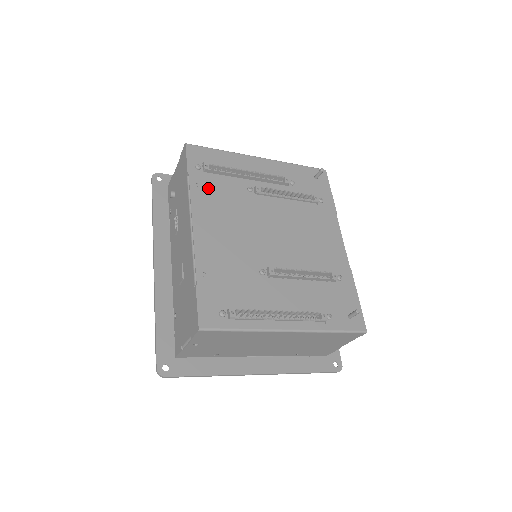
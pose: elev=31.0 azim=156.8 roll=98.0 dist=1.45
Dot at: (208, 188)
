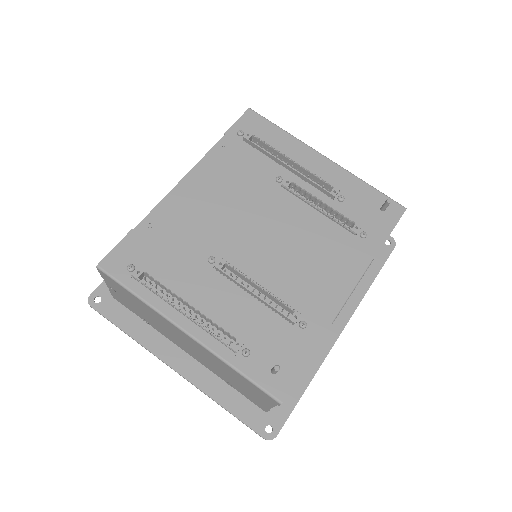
Dot at: (232, 156)
